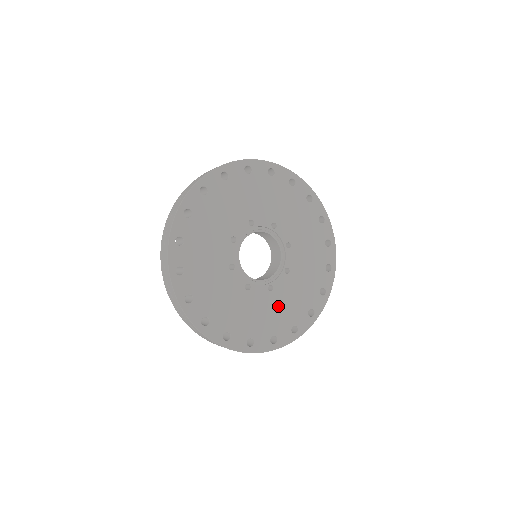
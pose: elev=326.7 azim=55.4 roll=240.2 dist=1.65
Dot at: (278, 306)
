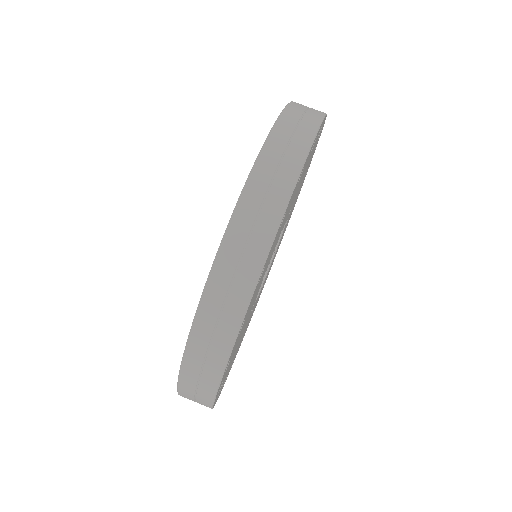
Dot at: (243, 334)
